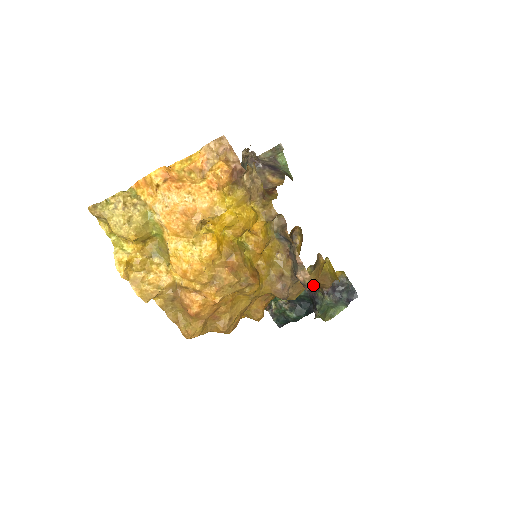
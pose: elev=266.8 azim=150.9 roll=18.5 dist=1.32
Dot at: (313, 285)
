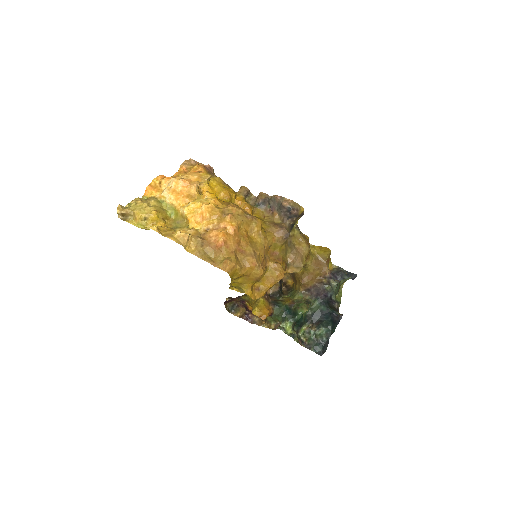
Dot at: (298, 206)
